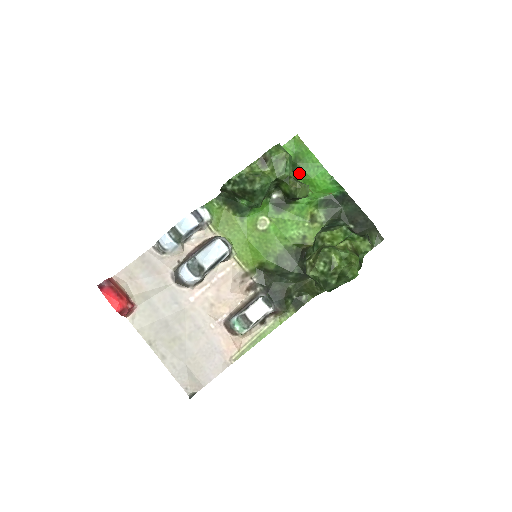
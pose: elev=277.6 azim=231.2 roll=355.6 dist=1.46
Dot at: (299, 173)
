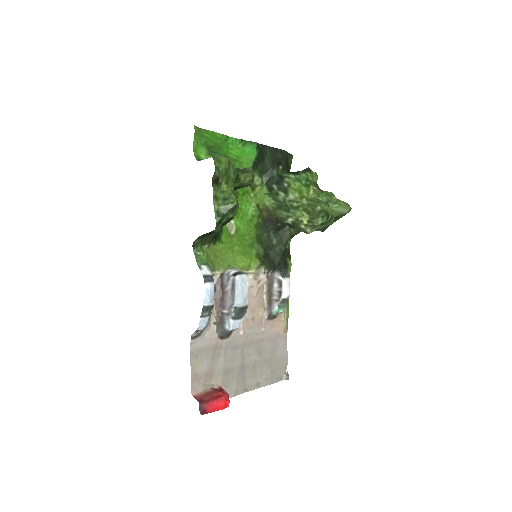
Dot at: occluded
